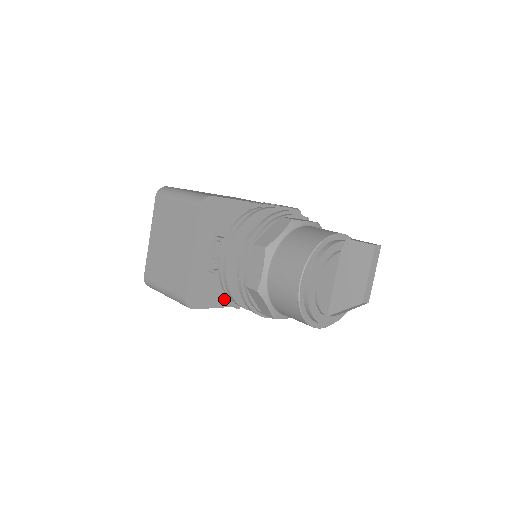
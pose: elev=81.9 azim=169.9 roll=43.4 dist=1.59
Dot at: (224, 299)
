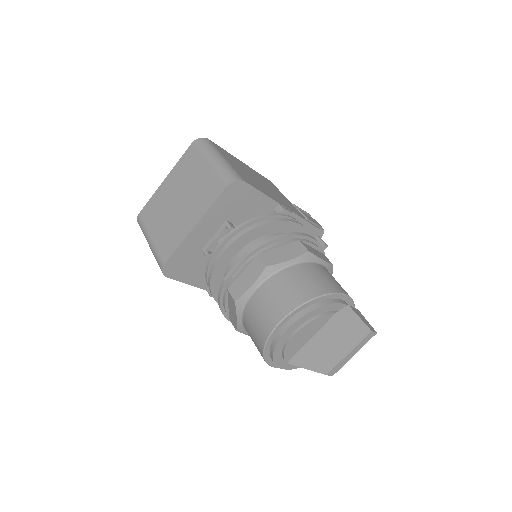
Dot at: (202, 280)
